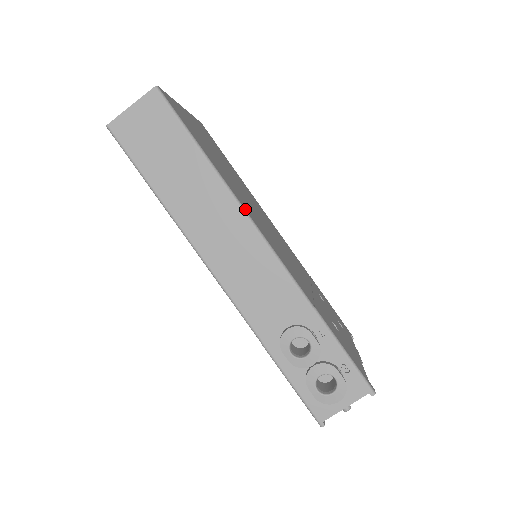
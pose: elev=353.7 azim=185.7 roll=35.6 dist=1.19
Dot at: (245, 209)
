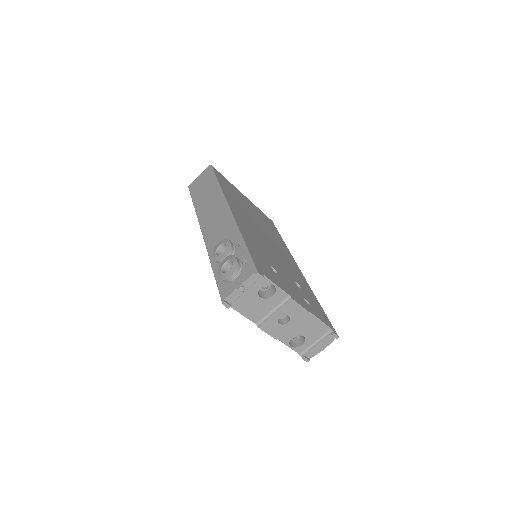
Dot at: (226, 198)
